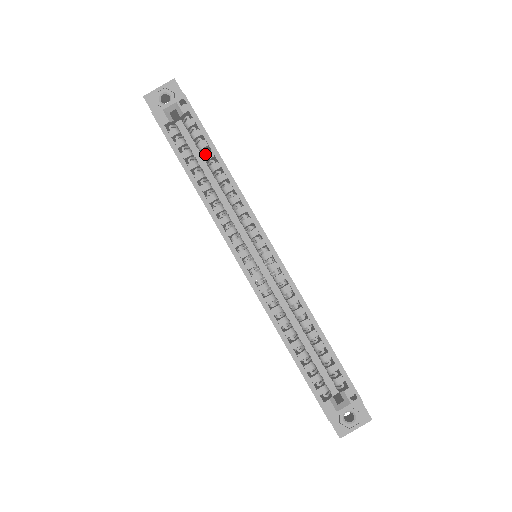
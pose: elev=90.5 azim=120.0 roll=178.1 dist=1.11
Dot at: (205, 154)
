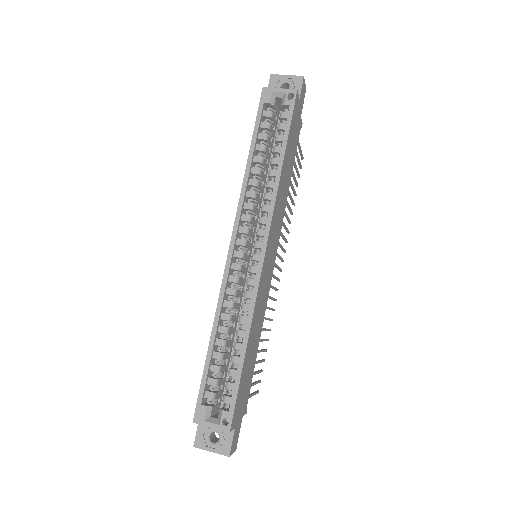
Dot at: (276, 146)
